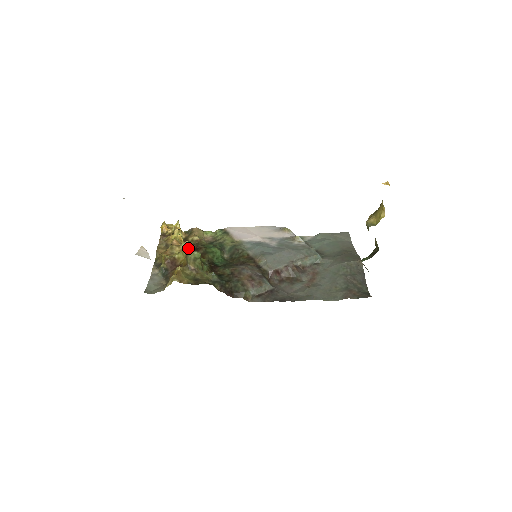
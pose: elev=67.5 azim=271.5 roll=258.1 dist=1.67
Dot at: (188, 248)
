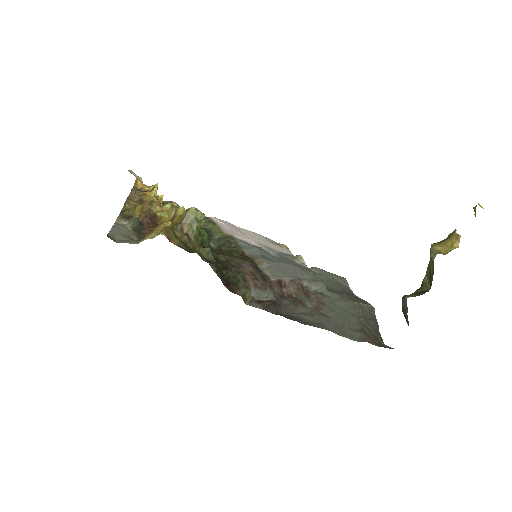
Dot at: (183, 207)
